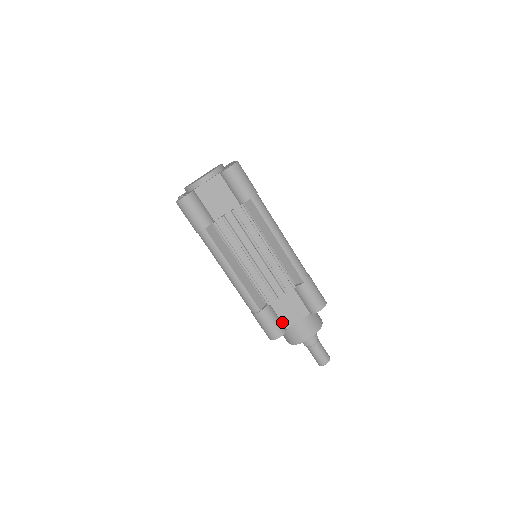
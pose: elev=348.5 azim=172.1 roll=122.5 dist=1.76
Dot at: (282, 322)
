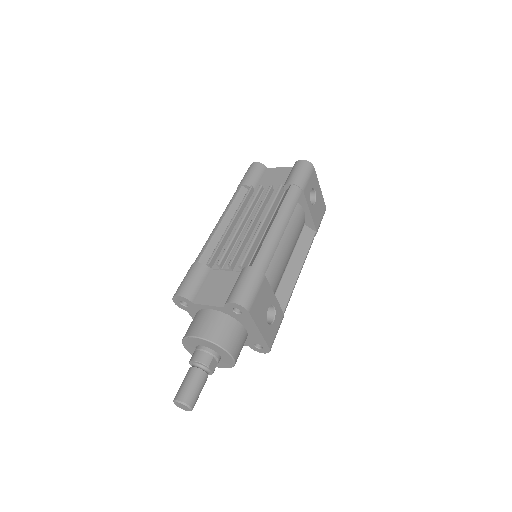
Dot at: (198, 294)
